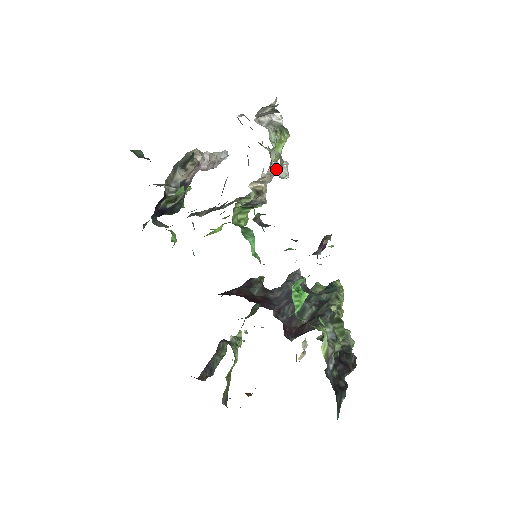
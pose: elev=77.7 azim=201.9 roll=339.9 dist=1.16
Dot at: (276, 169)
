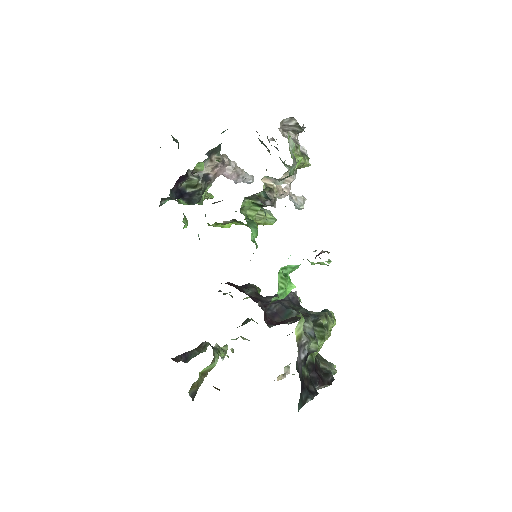
Dot at: (290, 177)
